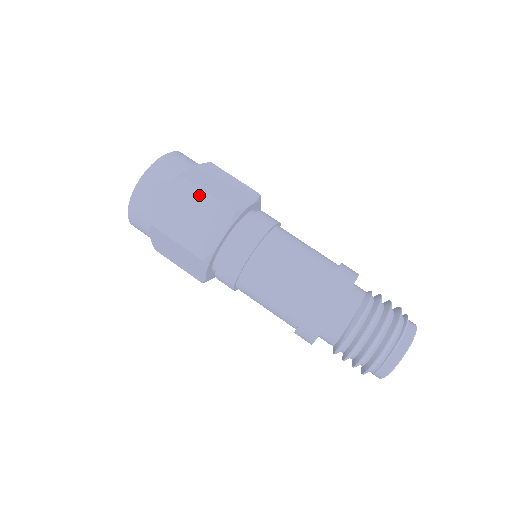
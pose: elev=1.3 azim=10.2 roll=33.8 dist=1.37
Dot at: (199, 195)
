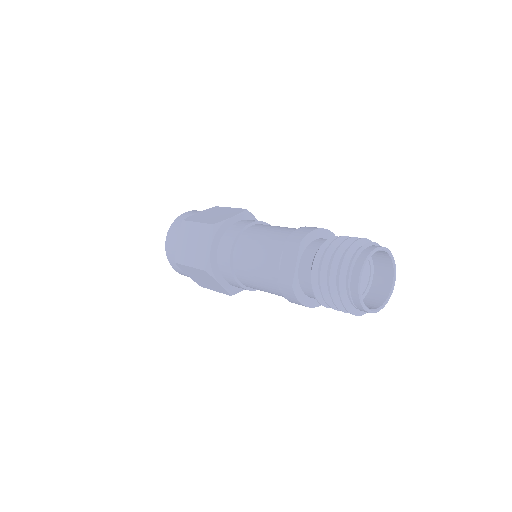
Dot at: (193, 227)
